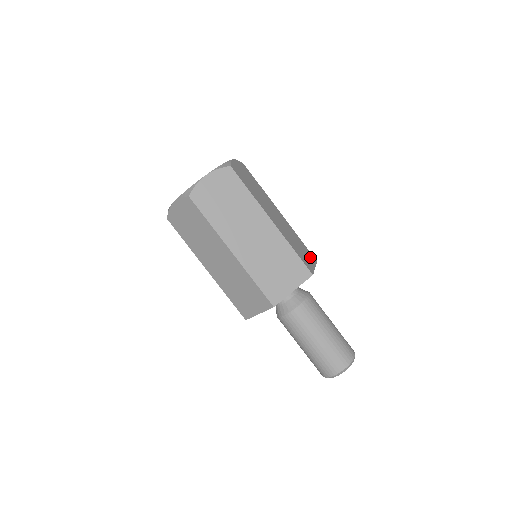
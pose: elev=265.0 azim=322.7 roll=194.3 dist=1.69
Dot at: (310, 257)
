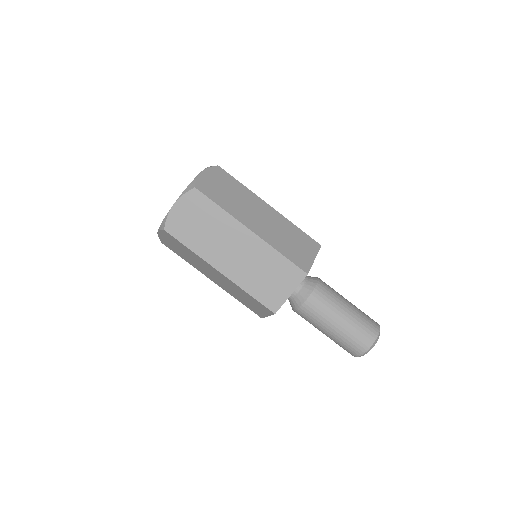
Dot at: occluded
